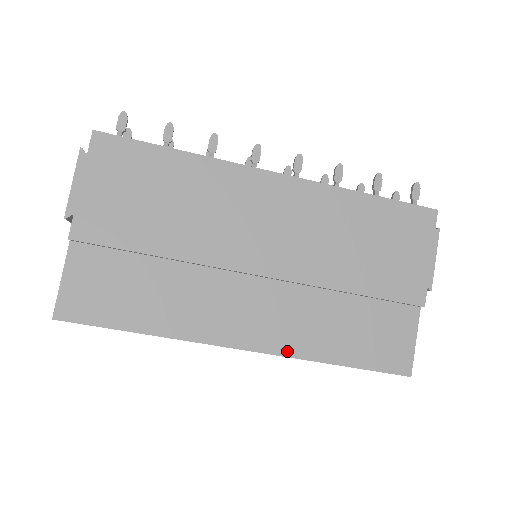
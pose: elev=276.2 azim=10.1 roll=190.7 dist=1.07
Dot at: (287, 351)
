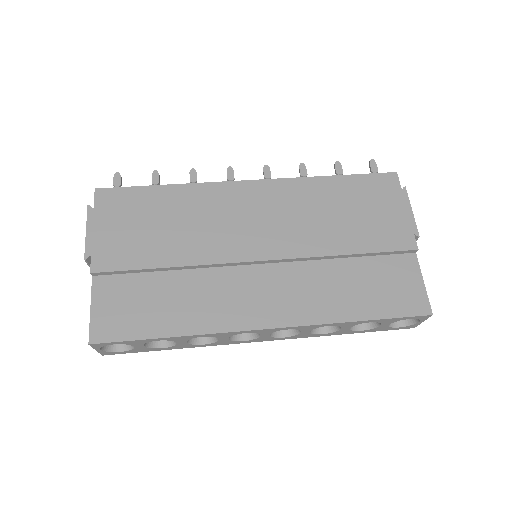
Dot at: (307, 320)
